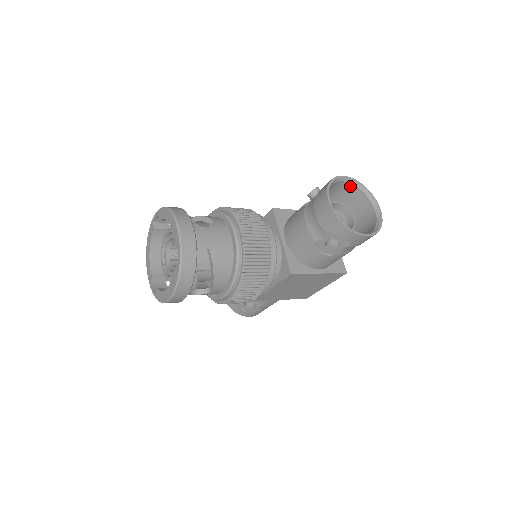
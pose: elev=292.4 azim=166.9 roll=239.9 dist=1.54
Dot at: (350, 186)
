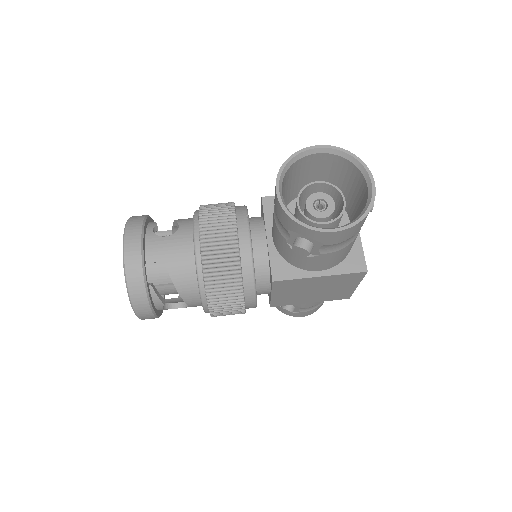
Dot at: (332, 157)
